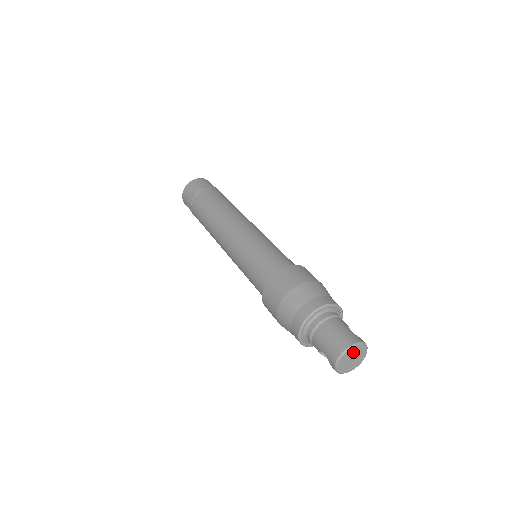
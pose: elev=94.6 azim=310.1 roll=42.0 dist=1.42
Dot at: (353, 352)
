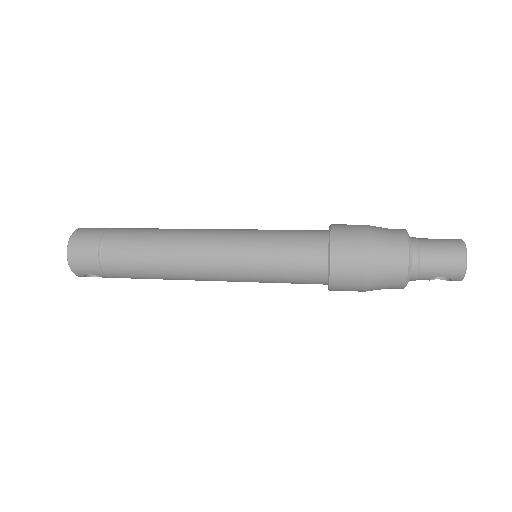
Dot at: occluded
